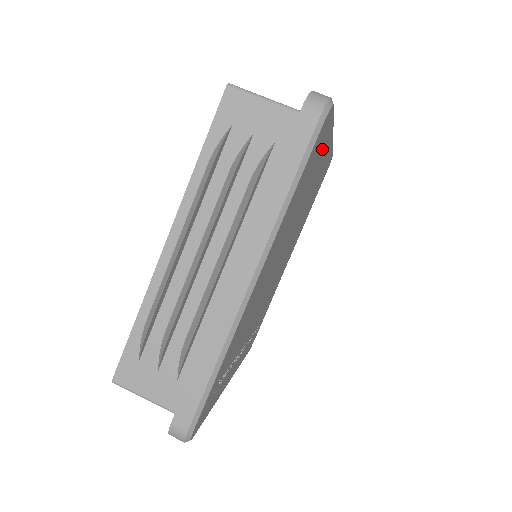
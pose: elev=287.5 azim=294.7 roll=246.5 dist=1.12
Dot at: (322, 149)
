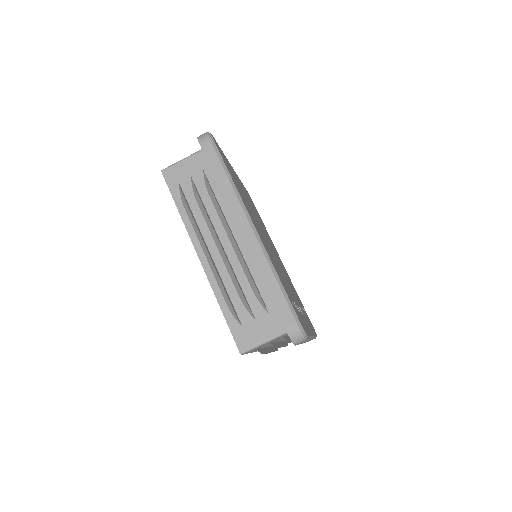
Dot at: (230, 167)
